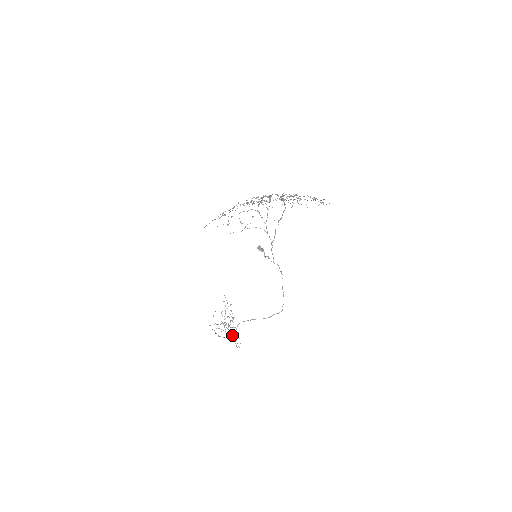
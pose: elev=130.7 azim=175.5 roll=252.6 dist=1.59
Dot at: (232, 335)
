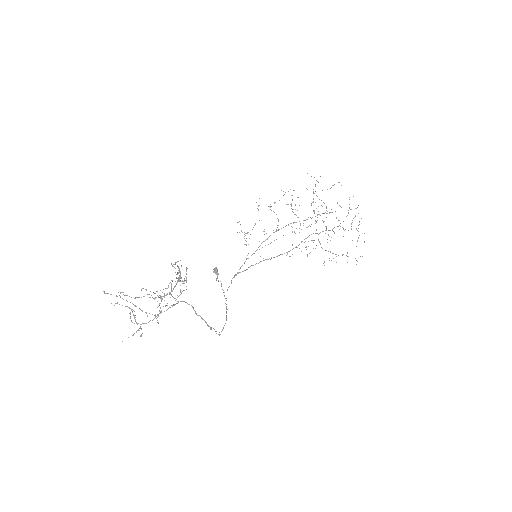
Dot at: occluded
